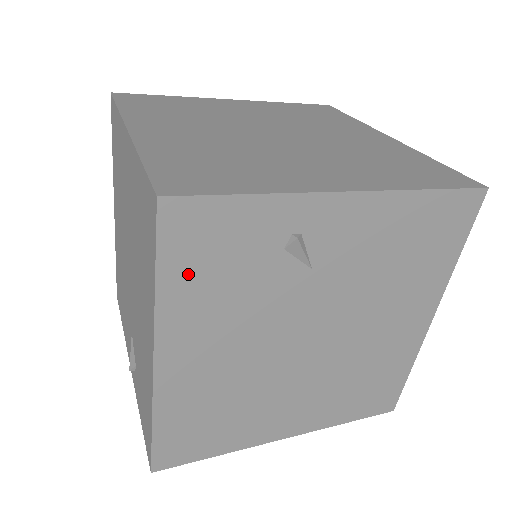
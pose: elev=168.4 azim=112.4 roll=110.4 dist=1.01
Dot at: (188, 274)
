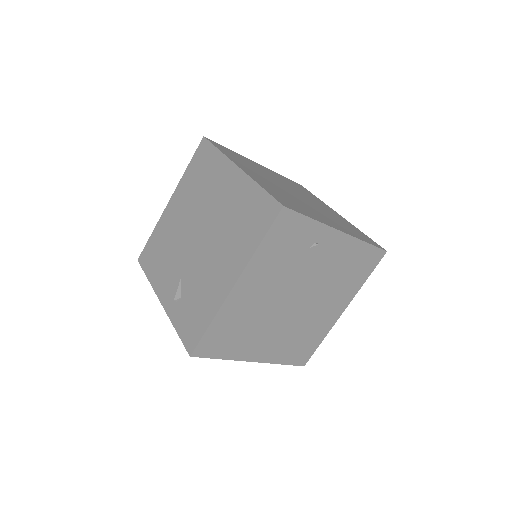
Dot at: (272, 245)
